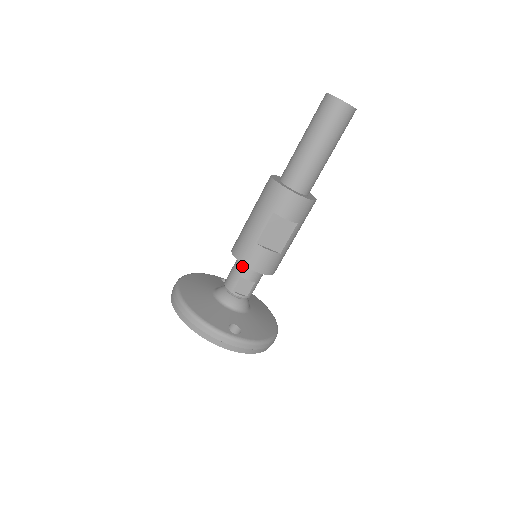
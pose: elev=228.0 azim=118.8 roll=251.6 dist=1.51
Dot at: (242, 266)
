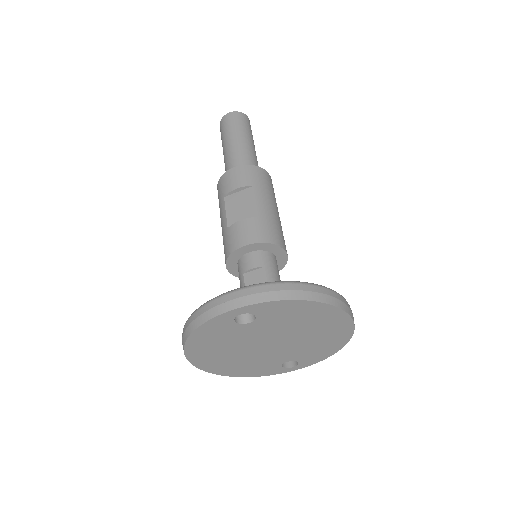
Dot at: (239, 266)
